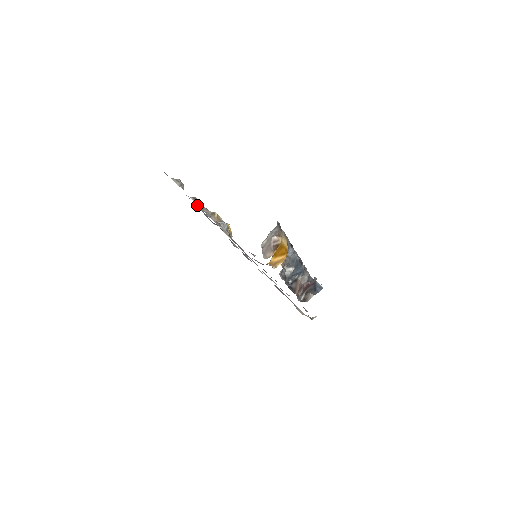
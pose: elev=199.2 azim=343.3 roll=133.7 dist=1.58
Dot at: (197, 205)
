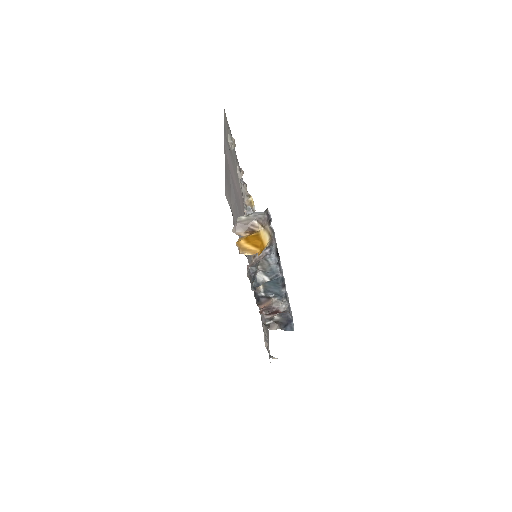
Dot at: (241, 179)
